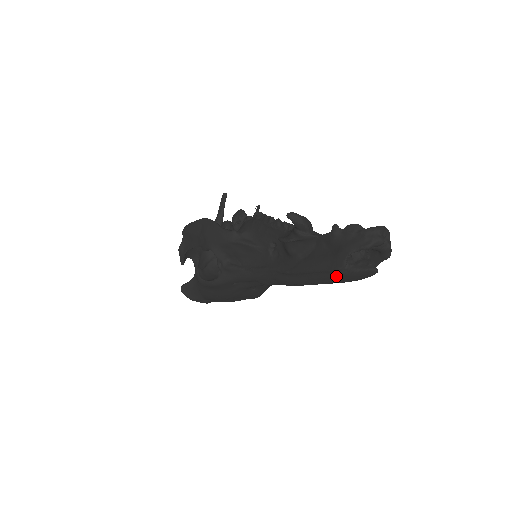
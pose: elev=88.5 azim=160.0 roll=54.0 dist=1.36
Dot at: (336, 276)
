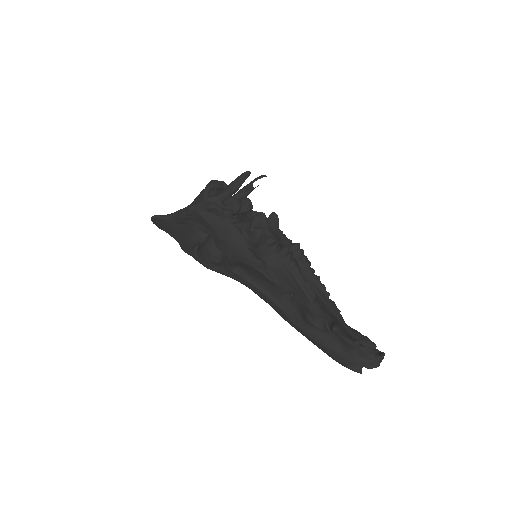
Dot at: (333, 359)
